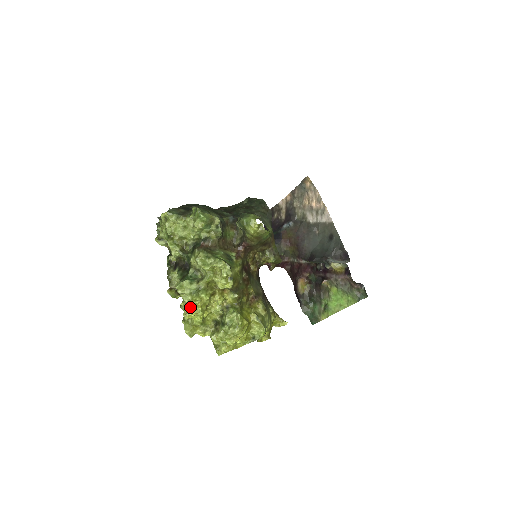
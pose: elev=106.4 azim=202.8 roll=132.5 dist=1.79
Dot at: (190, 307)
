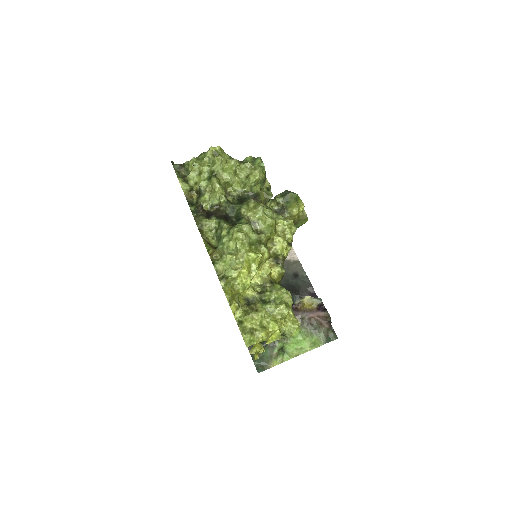
Dot at: (244, 261)
